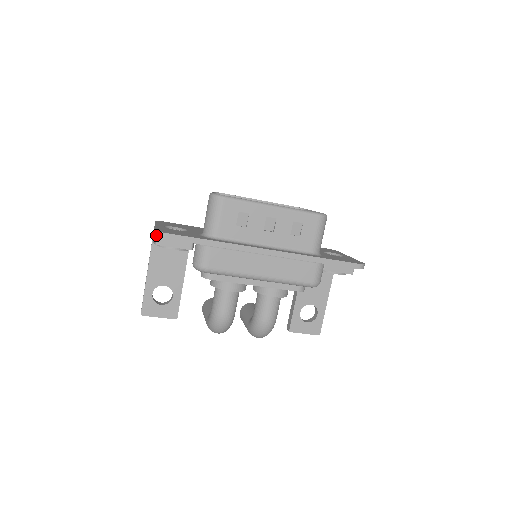
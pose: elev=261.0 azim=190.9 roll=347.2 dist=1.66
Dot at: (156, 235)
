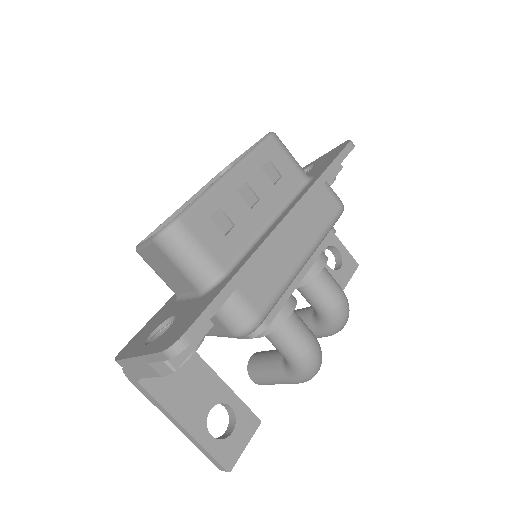
Dot at: (172, 355)
